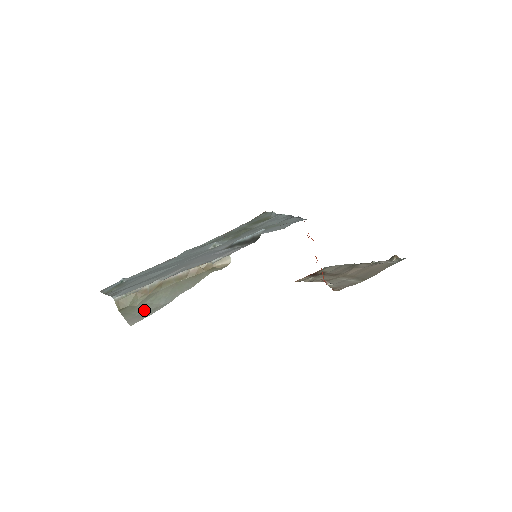
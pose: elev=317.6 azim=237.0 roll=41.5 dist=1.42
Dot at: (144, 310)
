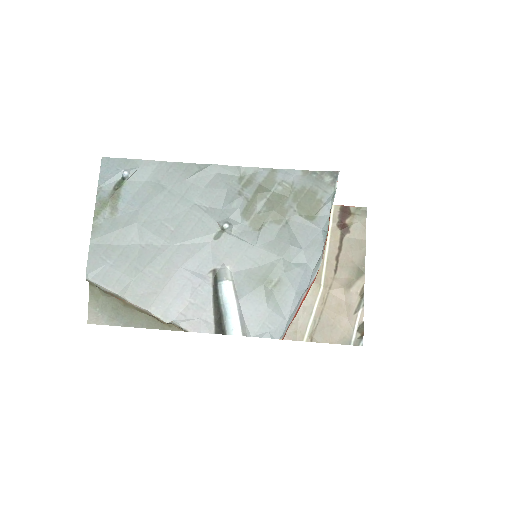
Dot at: (104, 312)
